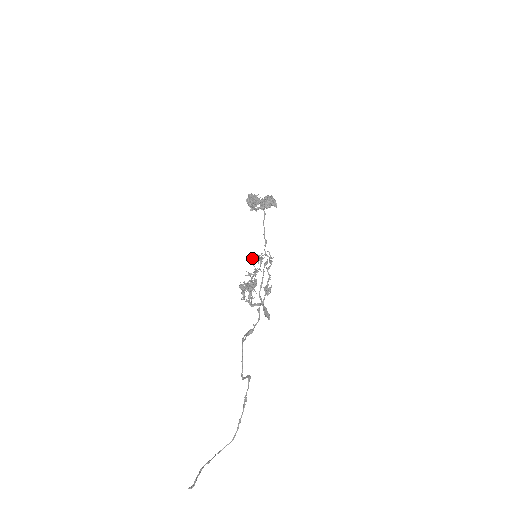
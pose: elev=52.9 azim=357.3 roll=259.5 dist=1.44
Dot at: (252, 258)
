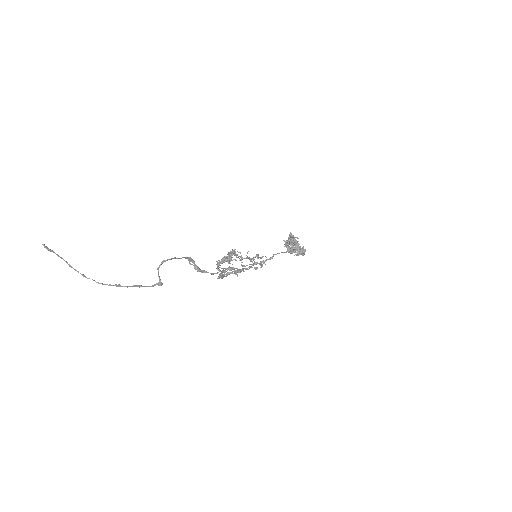
Dot at: occluded
